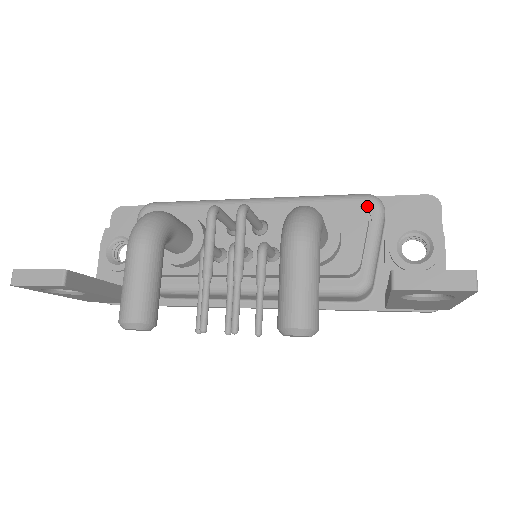
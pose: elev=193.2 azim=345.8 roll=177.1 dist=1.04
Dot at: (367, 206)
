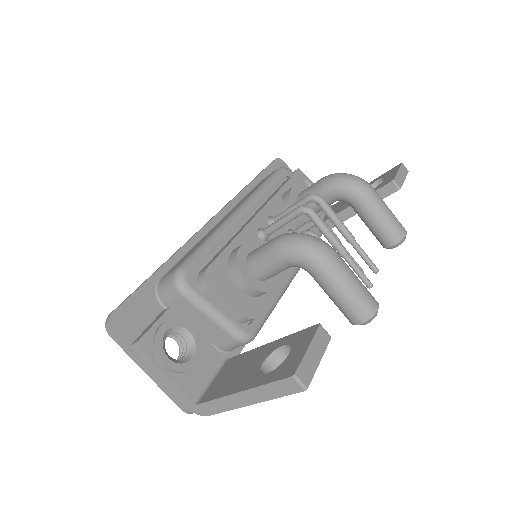
Dot at: (289, 174)
